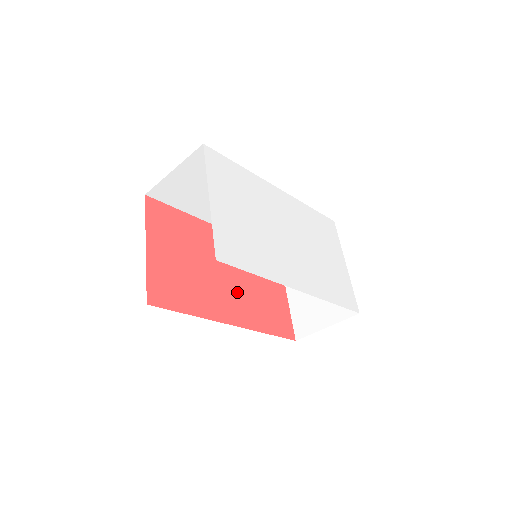
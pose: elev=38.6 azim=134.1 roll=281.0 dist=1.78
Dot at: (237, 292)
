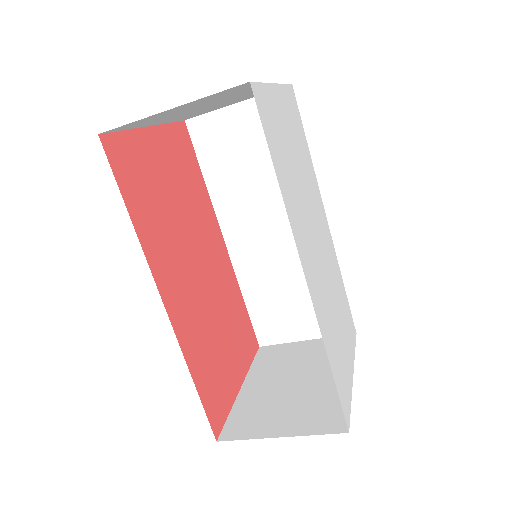
Dot at: (195, 295)
